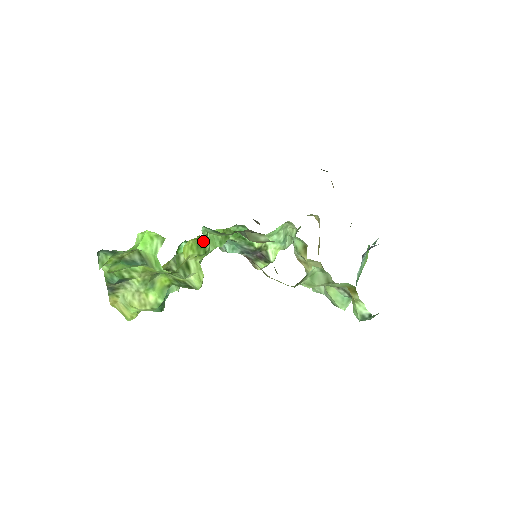
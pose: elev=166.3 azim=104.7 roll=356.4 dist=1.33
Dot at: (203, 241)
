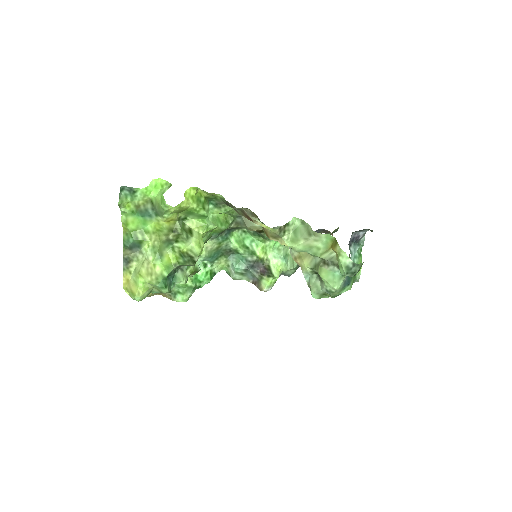
Dot at: (203, 199)
